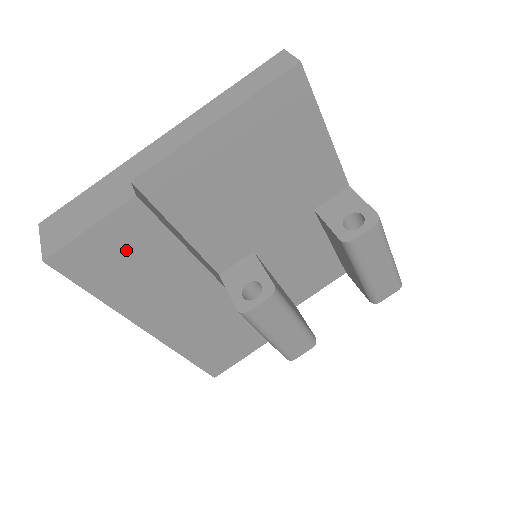
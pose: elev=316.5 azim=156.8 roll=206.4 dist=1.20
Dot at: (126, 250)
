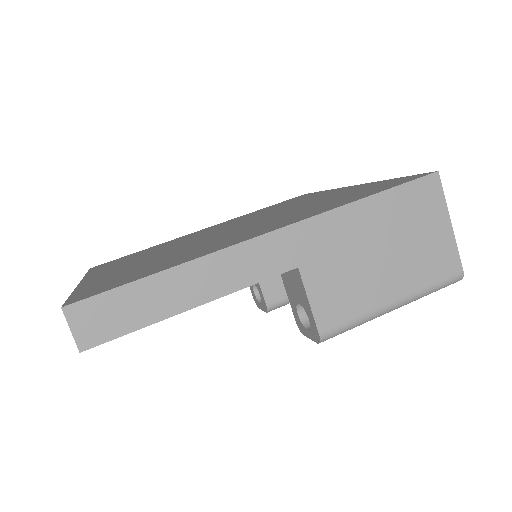
Dot at: occluded
